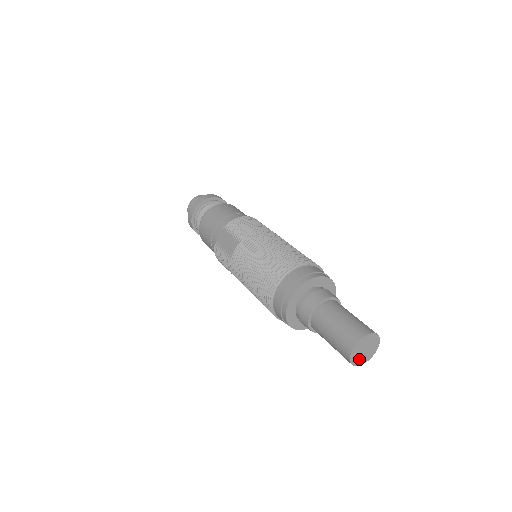
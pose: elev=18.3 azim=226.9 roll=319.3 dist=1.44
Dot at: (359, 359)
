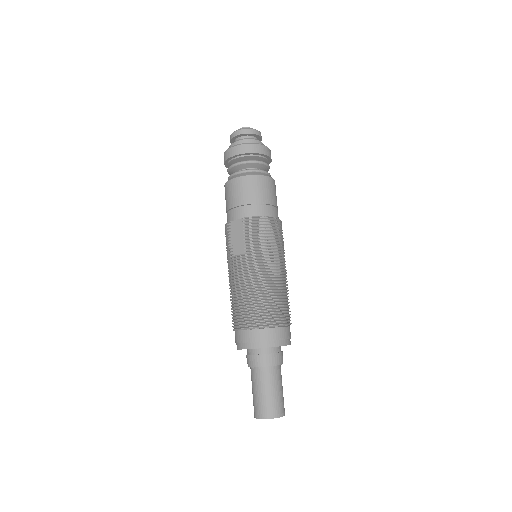
Dot at: occluded
